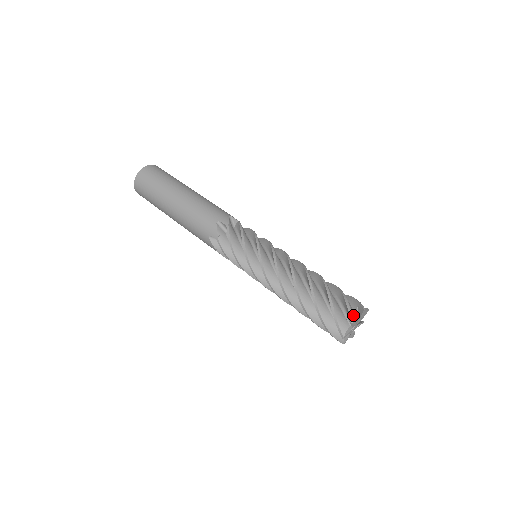
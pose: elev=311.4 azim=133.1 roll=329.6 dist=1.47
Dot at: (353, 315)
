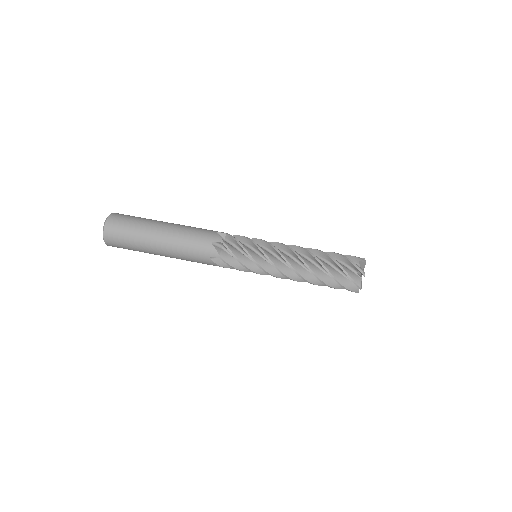
Dot at: (362, 259)
